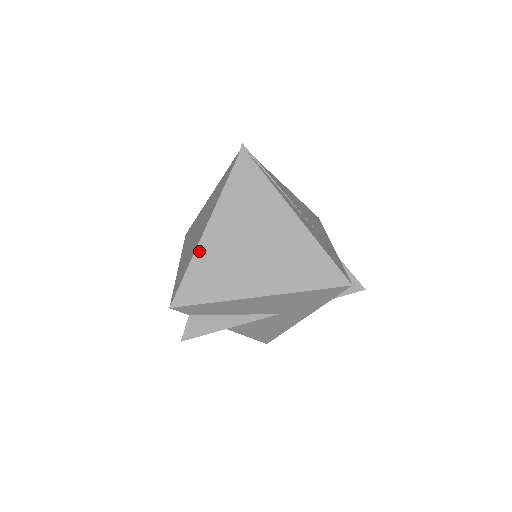
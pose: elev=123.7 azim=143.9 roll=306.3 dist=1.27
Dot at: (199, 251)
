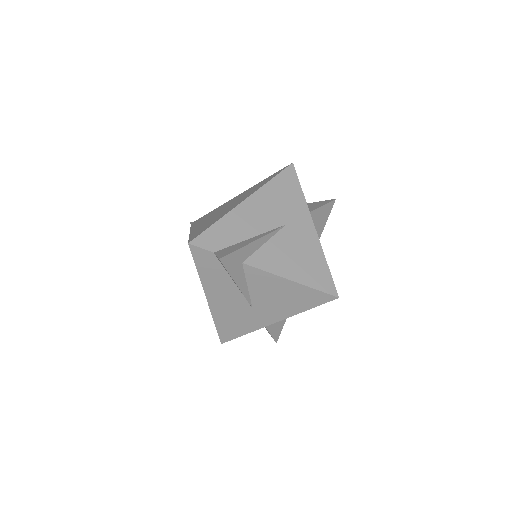
Dot at: (192, 233)
